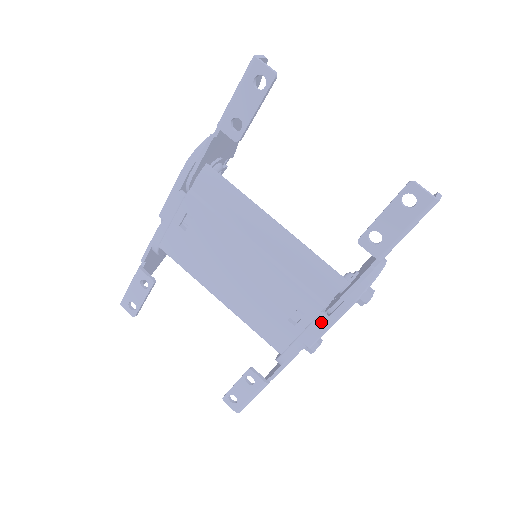
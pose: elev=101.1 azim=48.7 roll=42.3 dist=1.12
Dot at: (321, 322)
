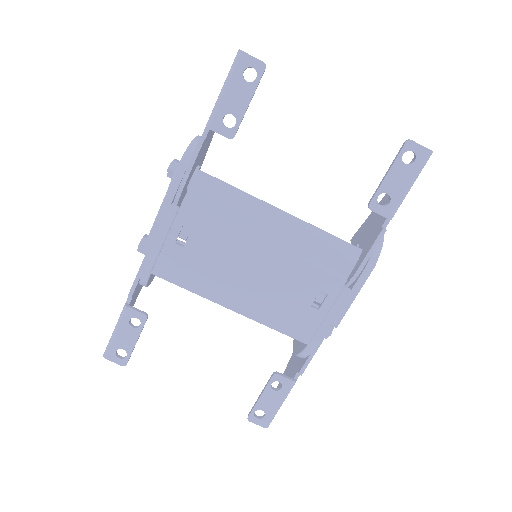
Dot at: (345, 296)
